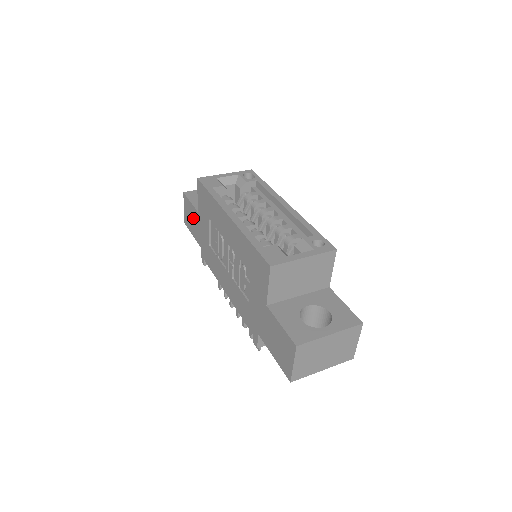
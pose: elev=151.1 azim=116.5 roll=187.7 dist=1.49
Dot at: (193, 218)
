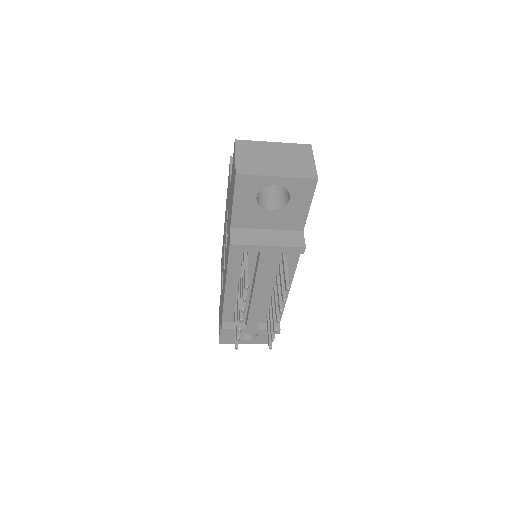
Dot at: occluded
